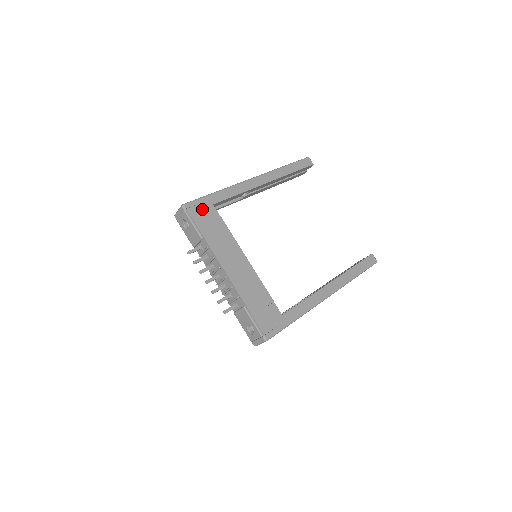
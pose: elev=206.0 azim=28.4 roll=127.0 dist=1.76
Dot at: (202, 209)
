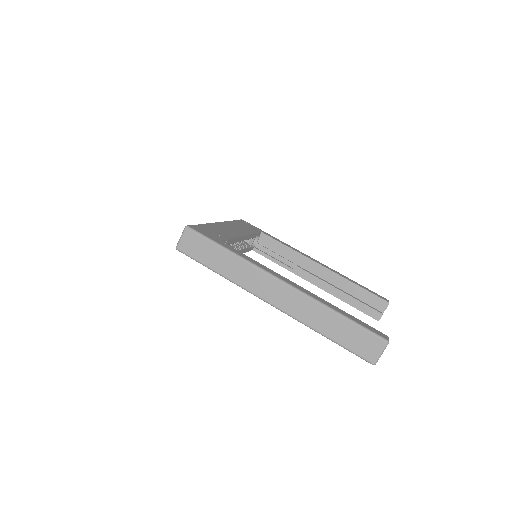
Dot at: (251, 226)
